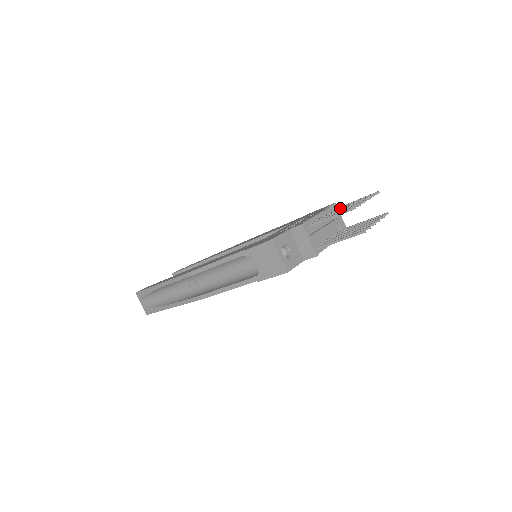
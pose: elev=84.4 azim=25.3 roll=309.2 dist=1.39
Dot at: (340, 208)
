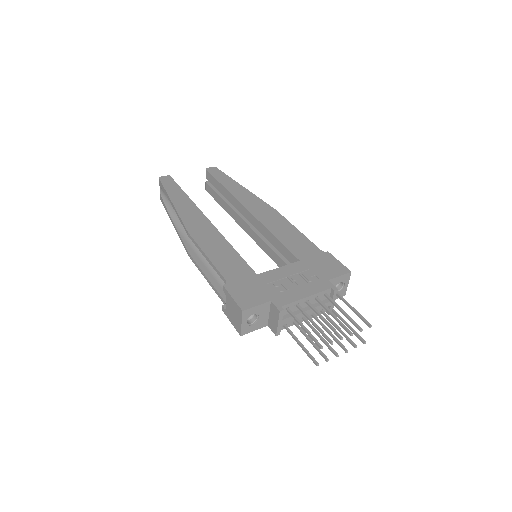
Dot at: (334, 304)
